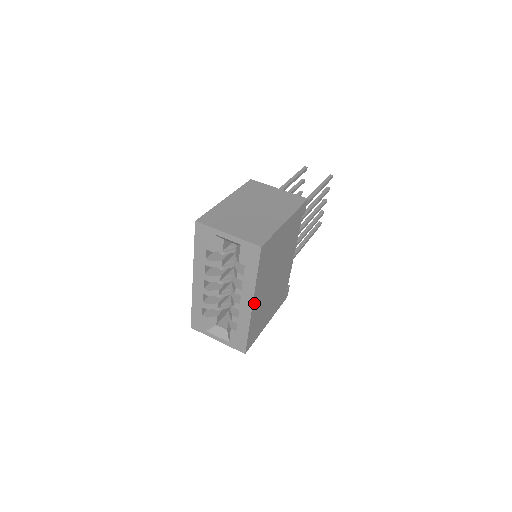
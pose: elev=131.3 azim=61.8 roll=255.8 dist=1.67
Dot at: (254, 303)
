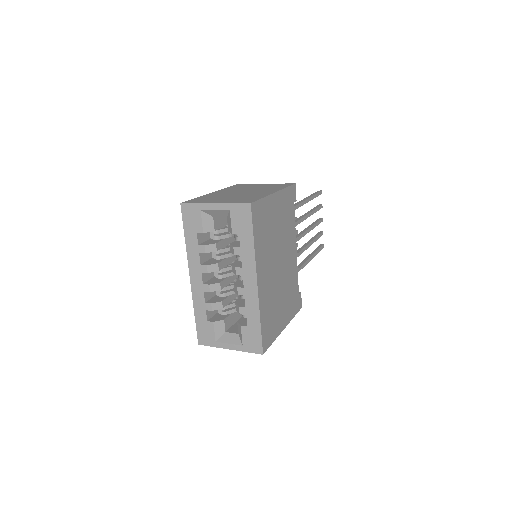
Dot at: (259, 281)
